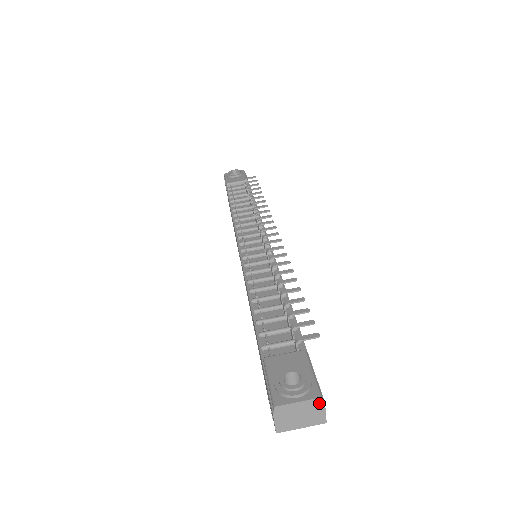
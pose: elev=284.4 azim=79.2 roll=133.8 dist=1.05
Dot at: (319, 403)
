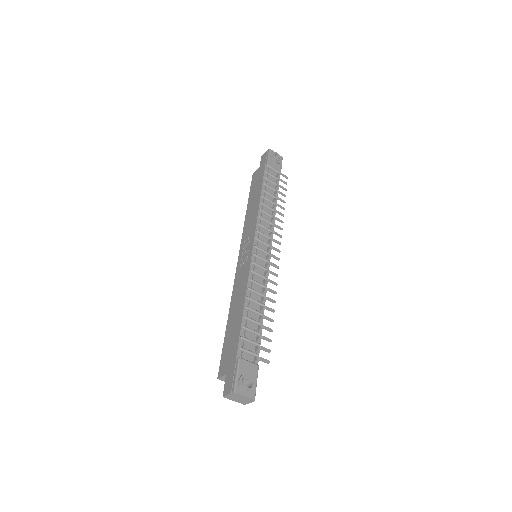
Dot at: (251, 400)
